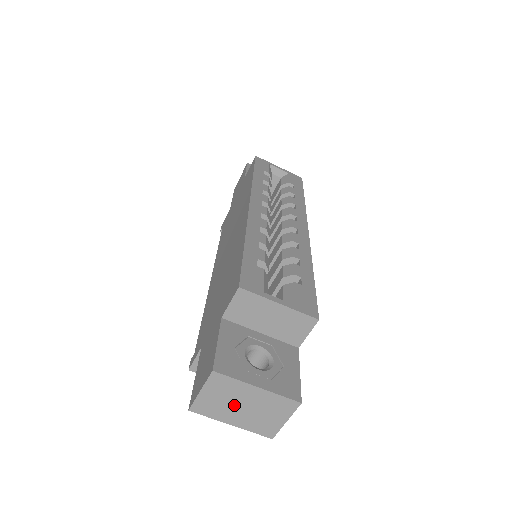
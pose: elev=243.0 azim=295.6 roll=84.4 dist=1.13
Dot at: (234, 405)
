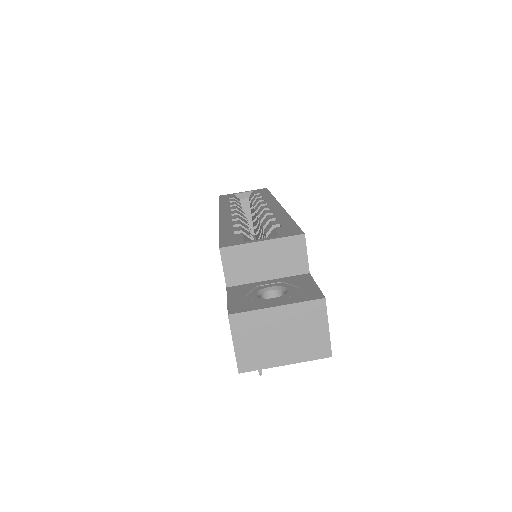
Dot at: (272, 340)
